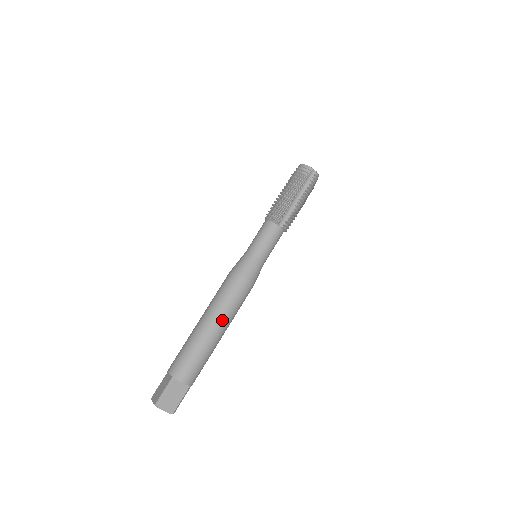
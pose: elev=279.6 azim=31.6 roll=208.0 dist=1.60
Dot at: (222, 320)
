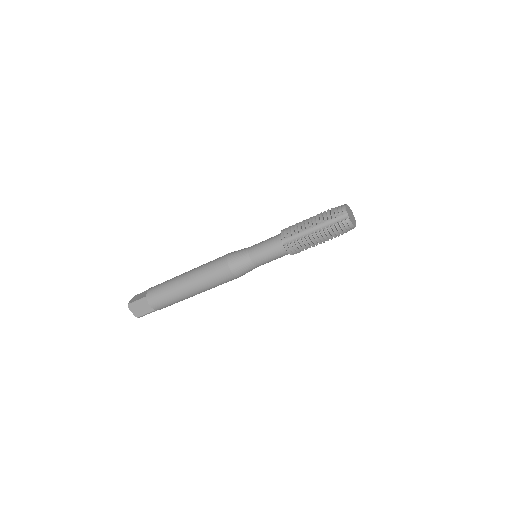
Dot at: occluded
